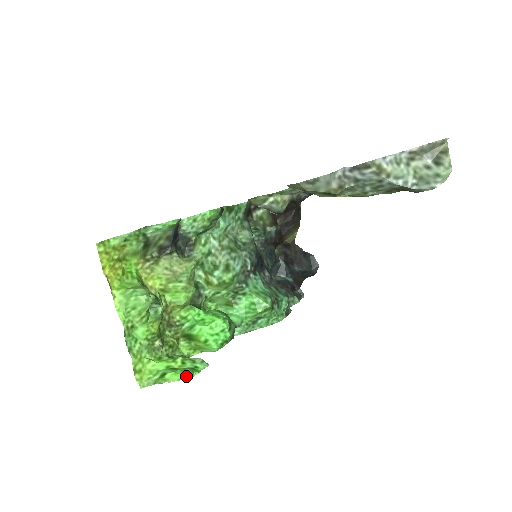
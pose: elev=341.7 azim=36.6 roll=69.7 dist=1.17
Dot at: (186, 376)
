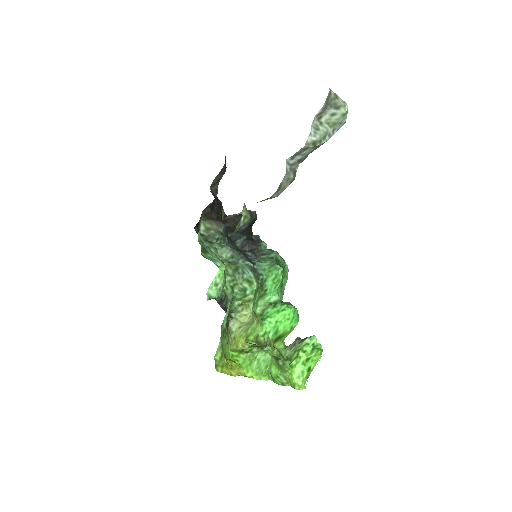
Dot at: (320, 354)
